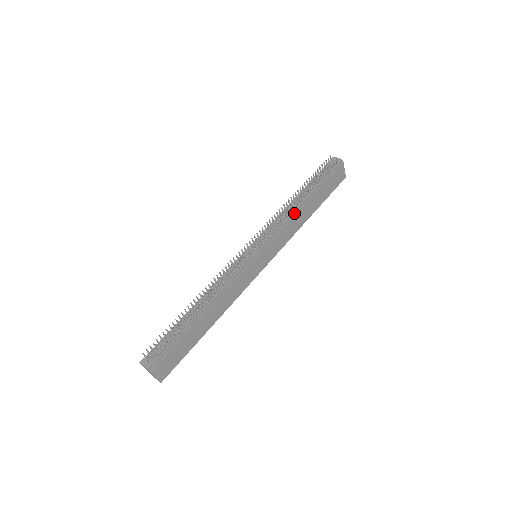
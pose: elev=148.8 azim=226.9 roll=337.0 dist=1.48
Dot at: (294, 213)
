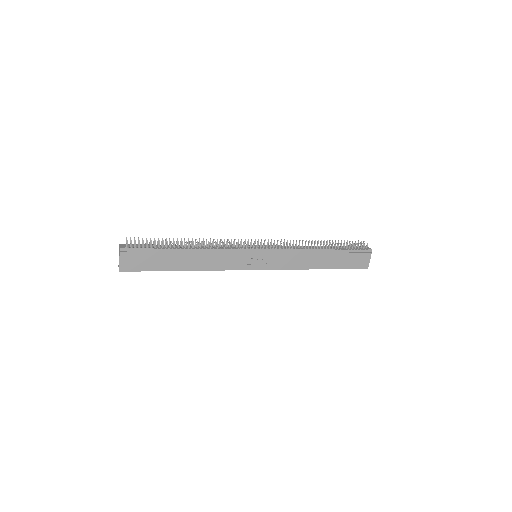
Dot at: (306, 251)
